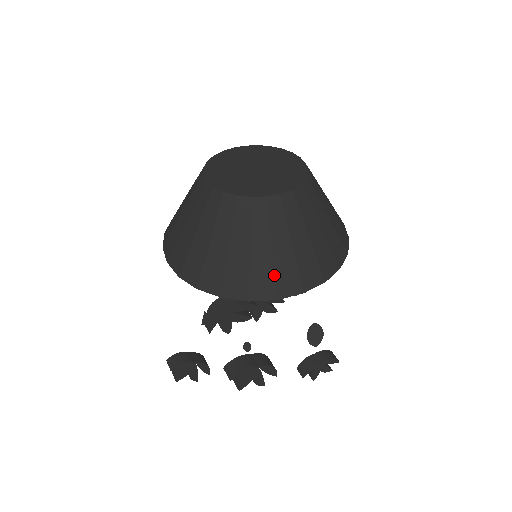
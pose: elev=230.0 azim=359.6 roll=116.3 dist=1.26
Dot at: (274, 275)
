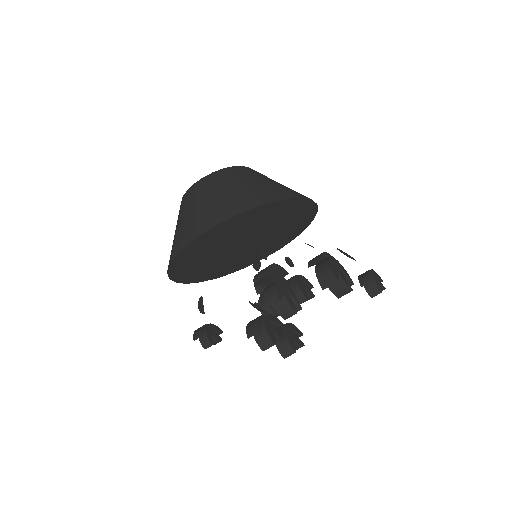
Dot at: (284, 189)
